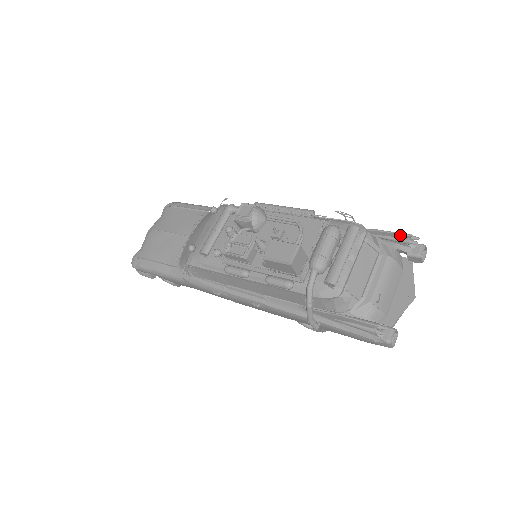
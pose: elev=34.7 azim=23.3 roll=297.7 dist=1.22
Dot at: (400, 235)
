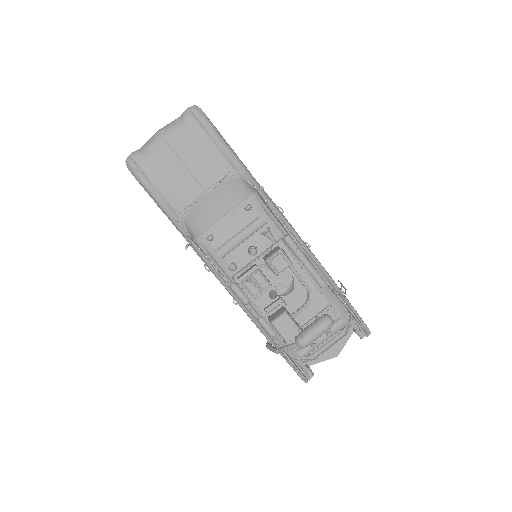
Dot at: (363, 328)
